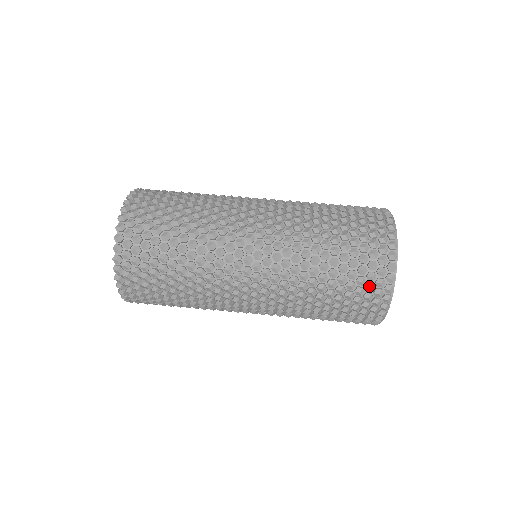
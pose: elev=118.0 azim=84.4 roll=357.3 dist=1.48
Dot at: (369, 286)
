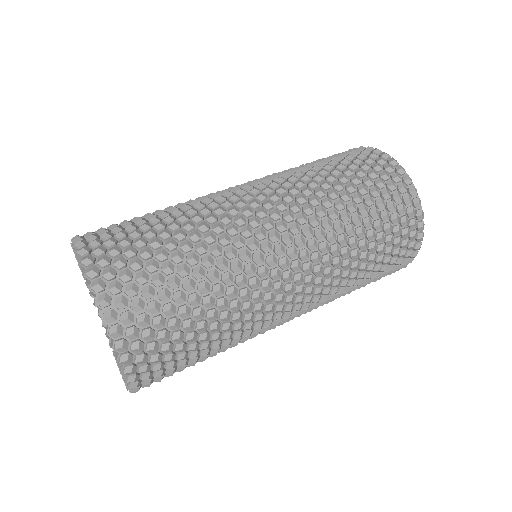
Dot at: (367, 159)
